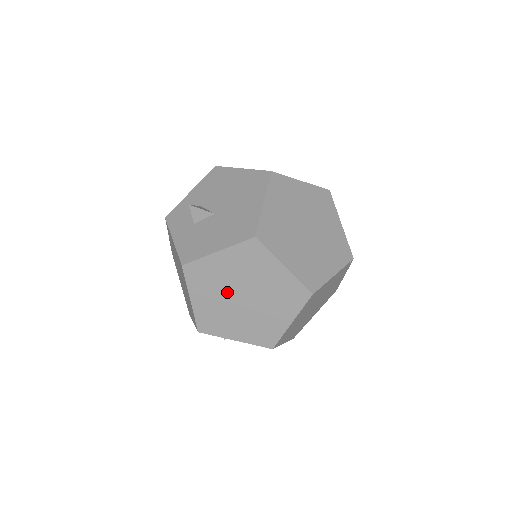
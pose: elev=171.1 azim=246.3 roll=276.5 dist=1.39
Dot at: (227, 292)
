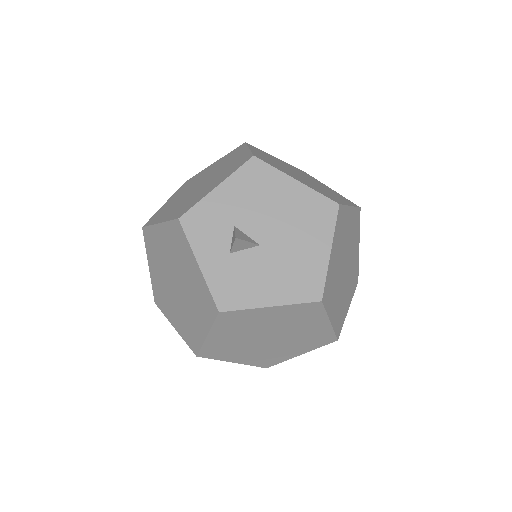
Dot at: (285, 167)
